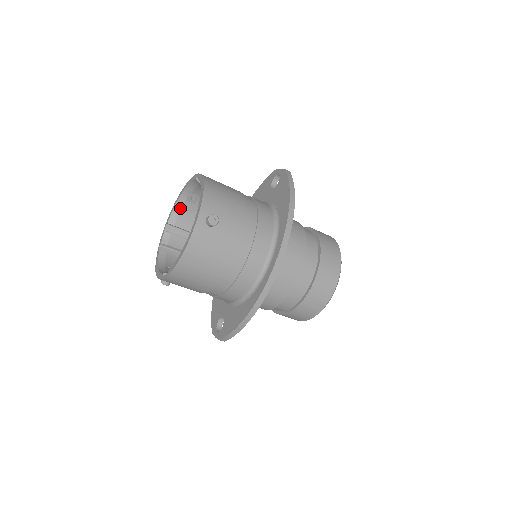
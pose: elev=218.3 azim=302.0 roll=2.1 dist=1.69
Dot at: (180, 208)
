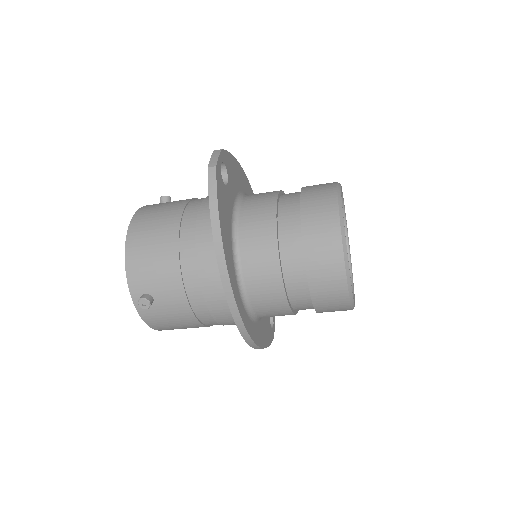
Dot at: occluded
